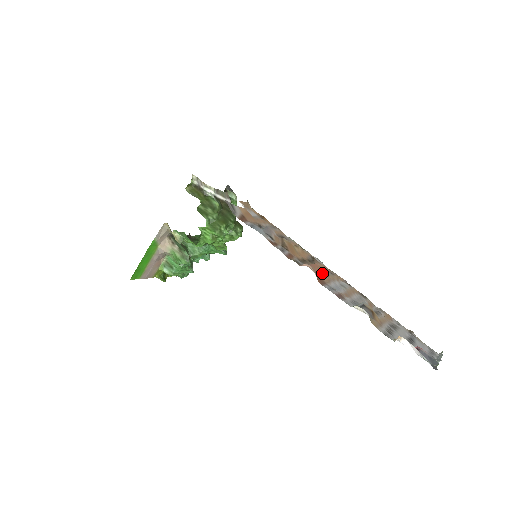
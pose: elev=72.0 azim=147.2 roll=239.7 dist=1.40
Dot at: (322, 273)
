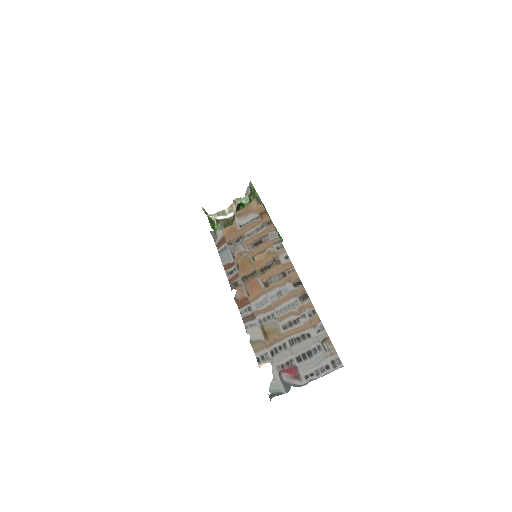
Dot at: (253, 290)
